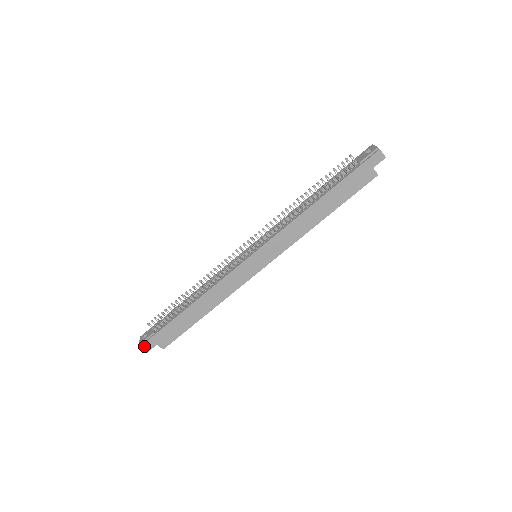
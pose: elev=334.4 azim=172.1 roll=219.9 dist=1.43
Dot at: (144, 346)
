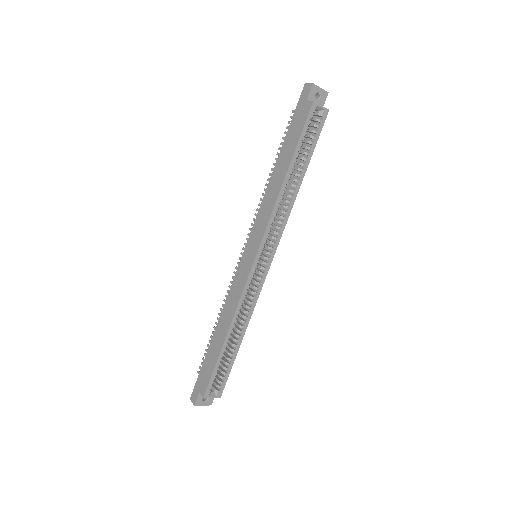
Dot at: (192, 397)
